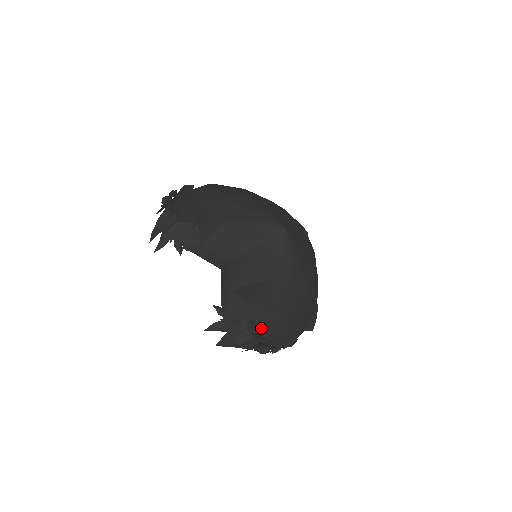
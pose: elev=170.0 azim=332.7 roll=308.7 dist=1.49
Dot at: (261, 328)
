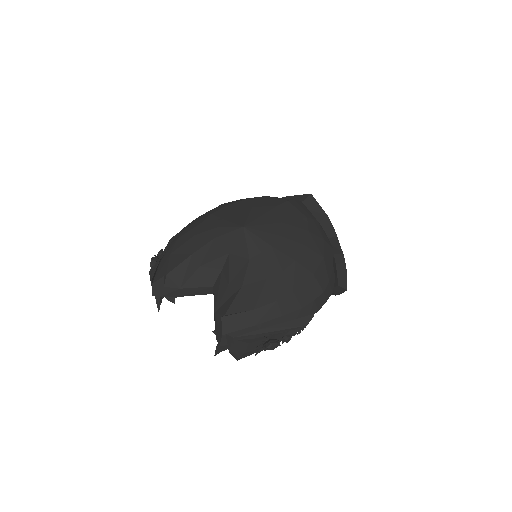
Dot at: (251, 332)
